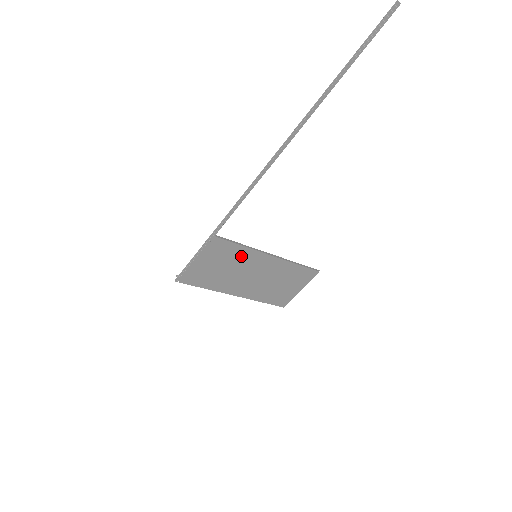
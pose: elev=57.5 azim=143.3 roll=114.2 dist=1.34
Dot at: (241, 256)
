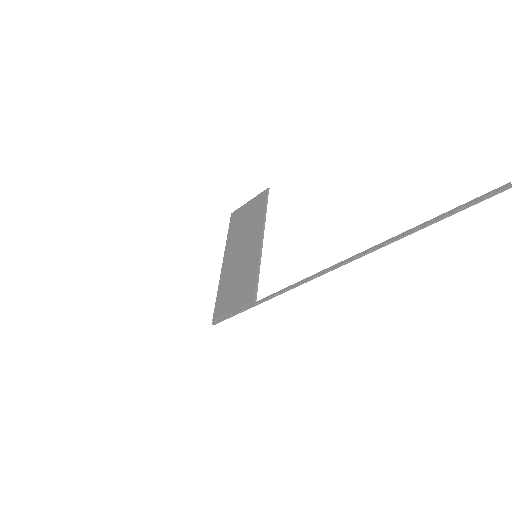
Dot at: (252, 271)
